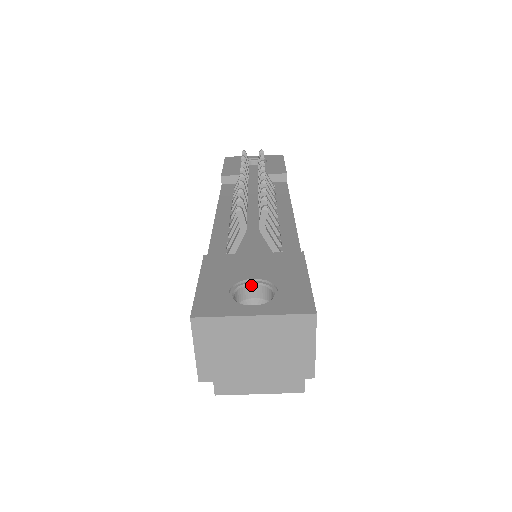
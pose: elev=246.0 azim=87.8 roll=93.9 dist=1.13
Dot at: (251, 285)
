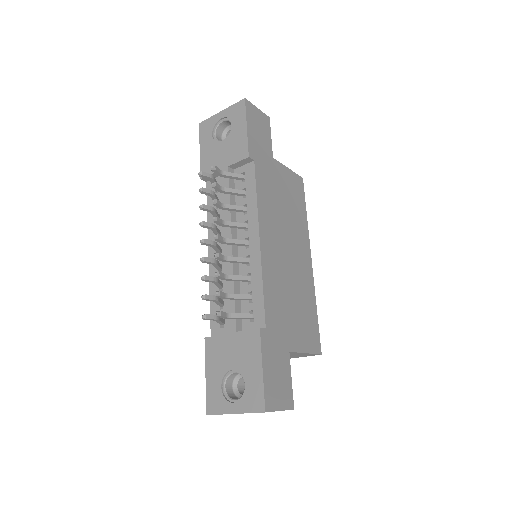
Dot at: (233, 373)
